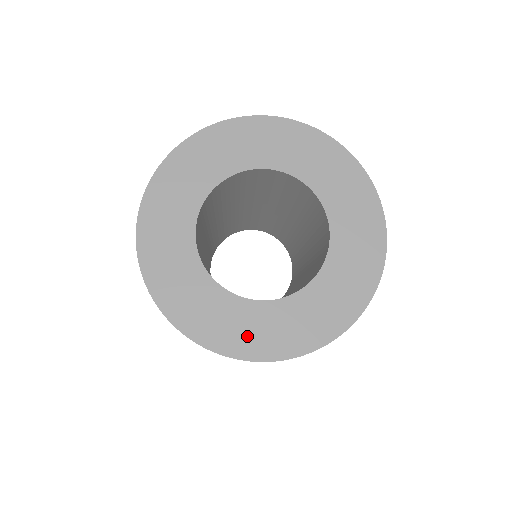
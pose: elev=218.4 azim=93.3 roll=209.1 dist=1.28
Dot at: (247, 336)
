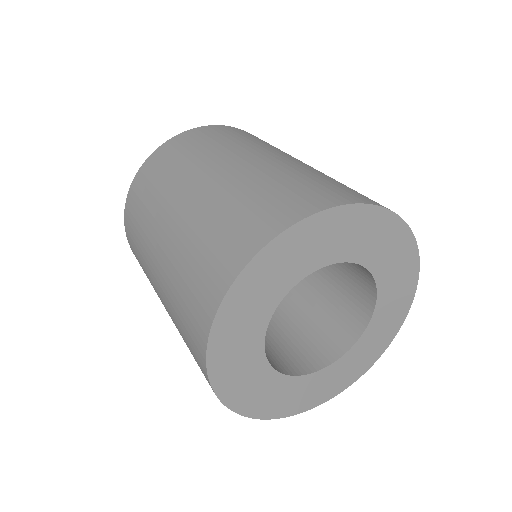
Dot at: (265, 401)
